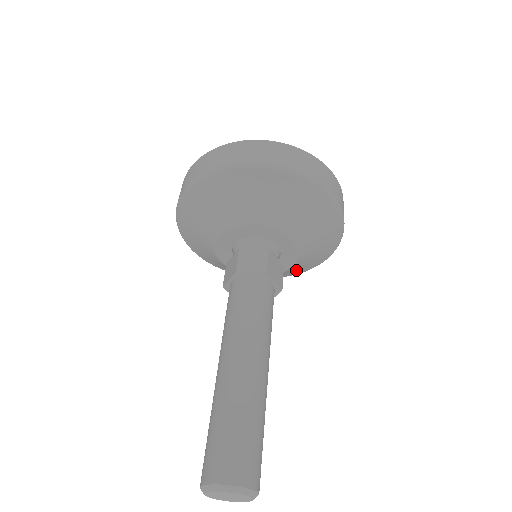
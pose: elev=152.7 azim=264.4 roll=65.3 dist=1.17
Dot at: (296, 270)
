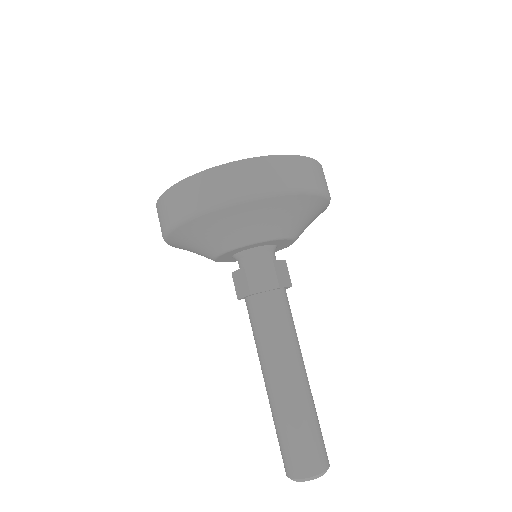
Dot at: occluded
